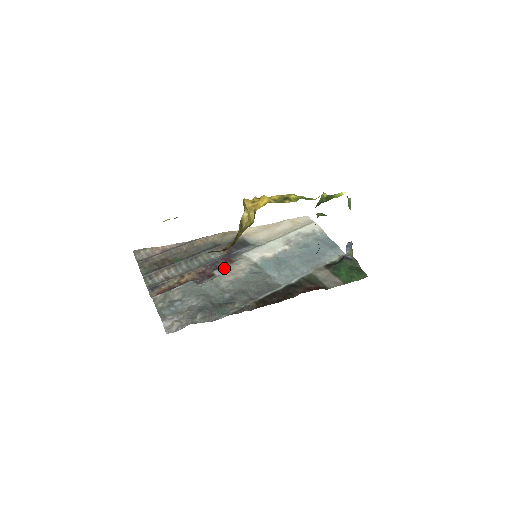
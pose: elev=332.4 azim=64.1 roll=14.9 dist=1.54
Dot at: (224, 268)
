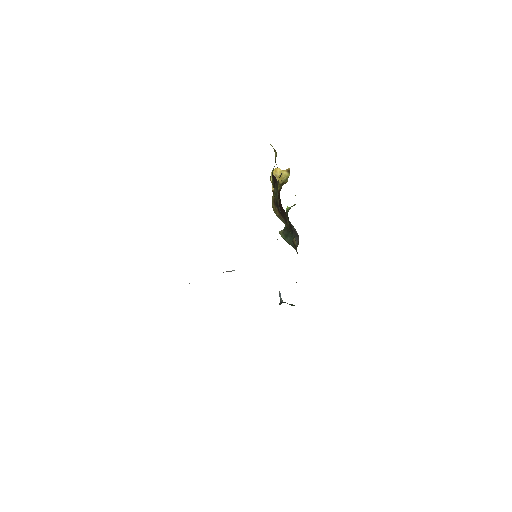
Dot at: occluded
